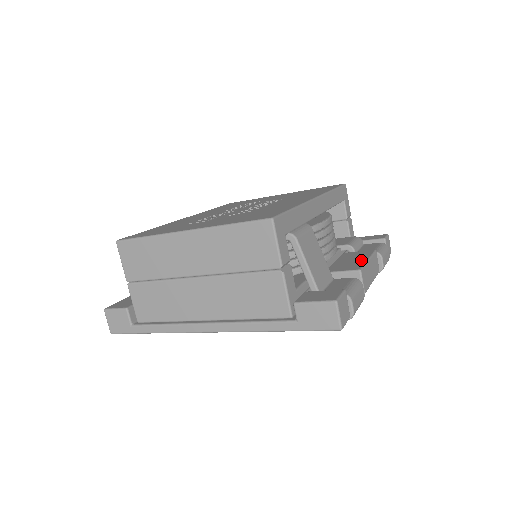
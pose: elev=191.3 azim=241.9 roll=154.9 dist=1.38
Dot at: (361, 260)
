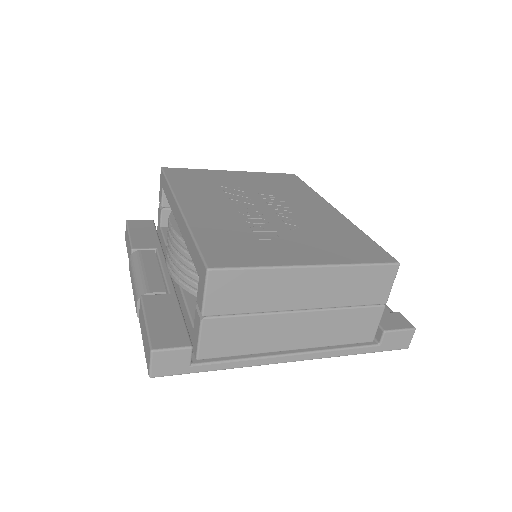
Dot at: occluded
